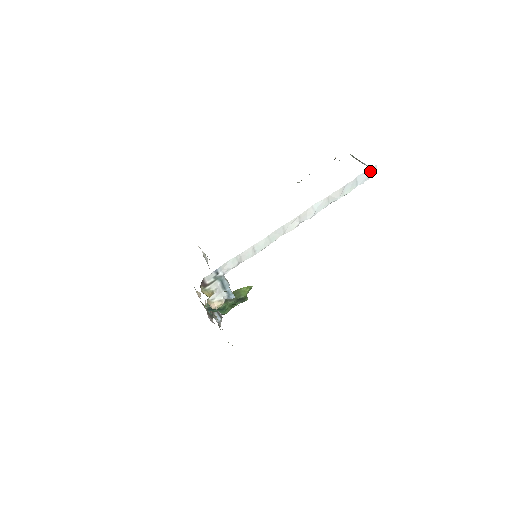
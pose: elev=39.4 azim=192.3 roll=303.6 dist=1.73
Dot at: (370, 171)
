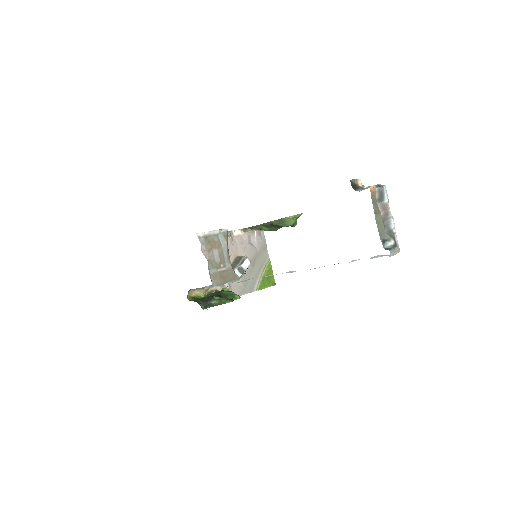
Dot at: occluded
